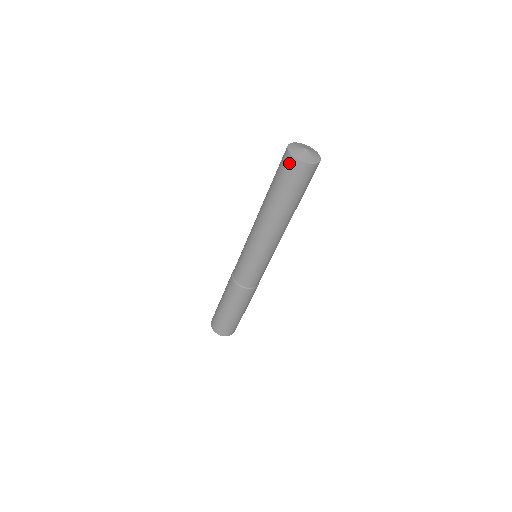
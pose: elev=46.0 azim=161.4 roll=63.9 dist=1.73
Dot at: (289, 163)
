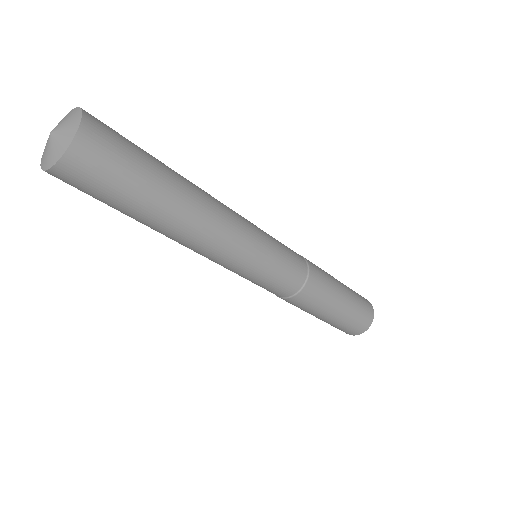
Dot at: (62, 180)
